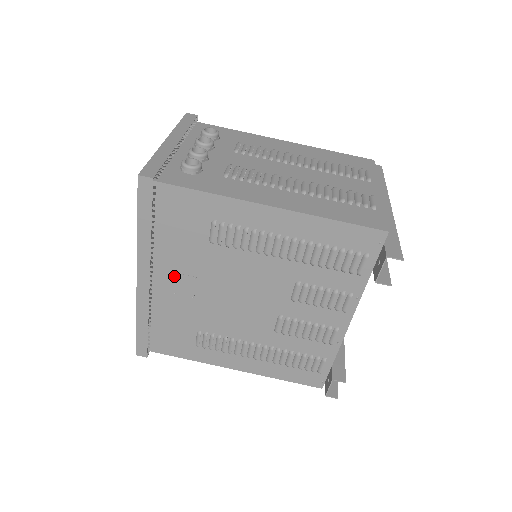
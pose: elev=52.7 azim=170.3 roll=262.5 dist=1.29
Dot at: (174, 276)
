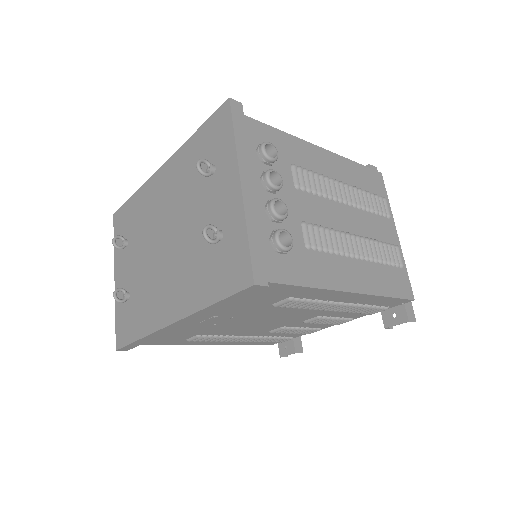
Dot at: (211, 318)
